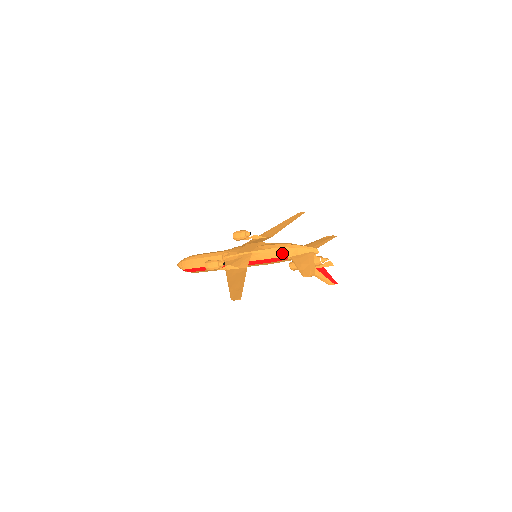
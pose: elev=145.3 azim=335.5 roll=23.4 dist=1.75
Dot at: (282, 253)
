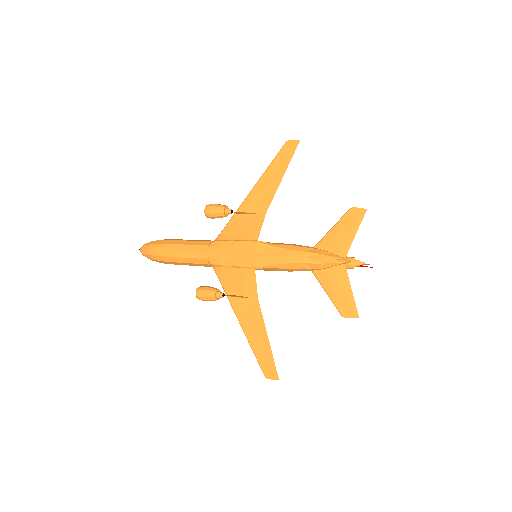
Dot at: (299, 269)
